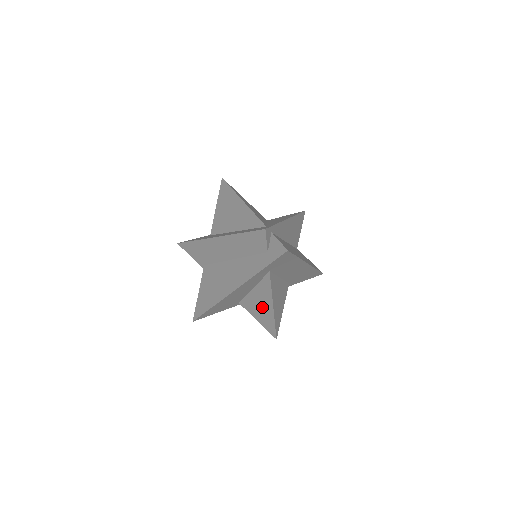
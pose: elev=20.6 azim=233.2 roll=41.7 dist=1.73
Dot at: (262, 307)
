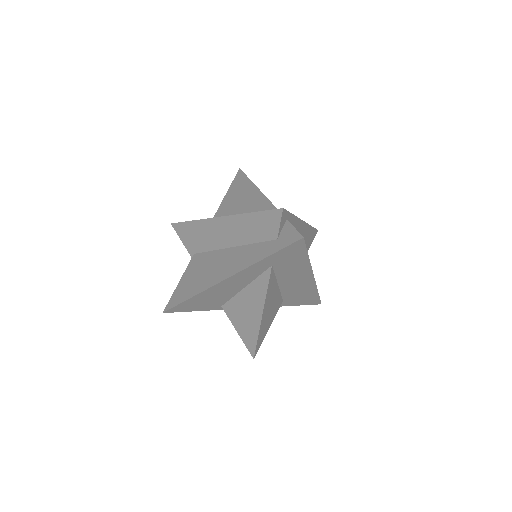
Dot at: (248, 313)
